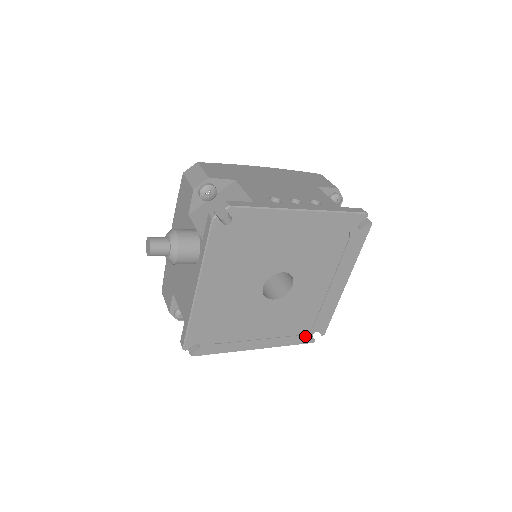
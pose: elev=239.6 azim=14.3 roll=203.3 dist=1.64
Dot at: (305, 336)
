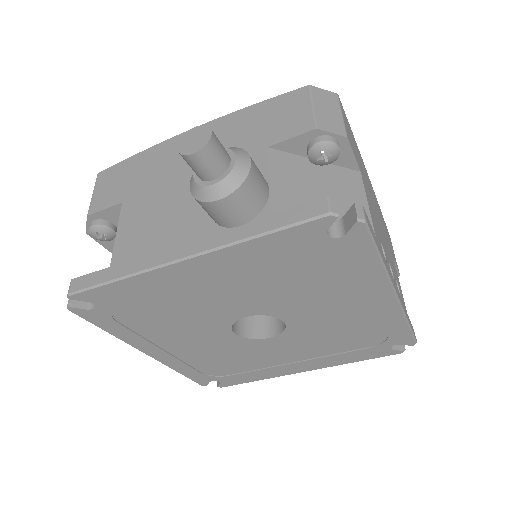
Dot at: (205, 377)
